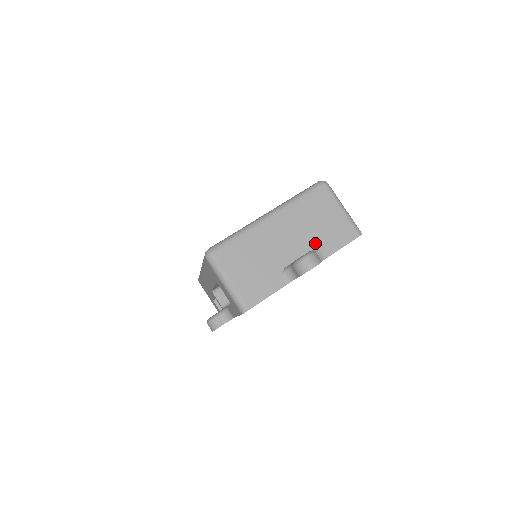
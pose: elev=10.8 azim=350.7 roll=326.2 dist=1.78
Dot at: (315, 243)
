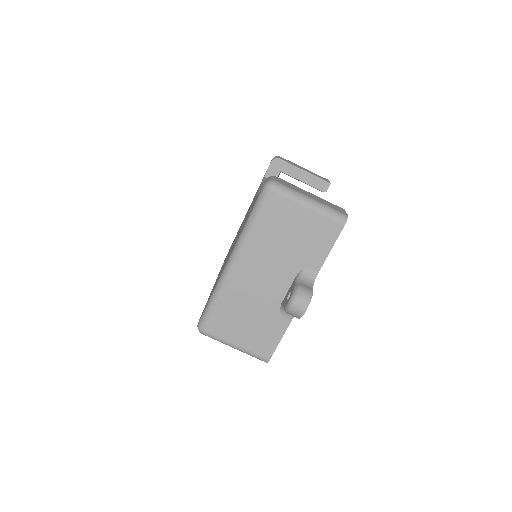
Dot at: (298, 263)
